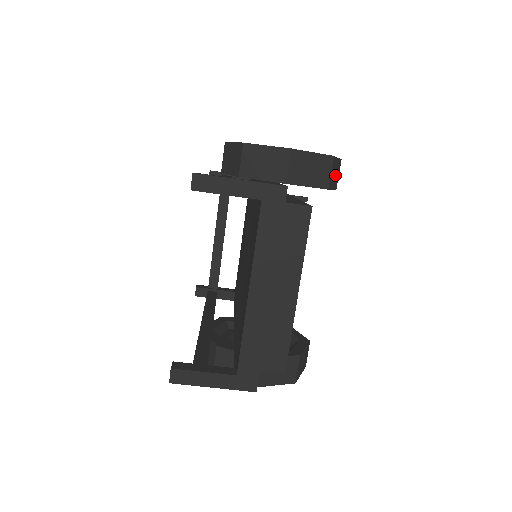
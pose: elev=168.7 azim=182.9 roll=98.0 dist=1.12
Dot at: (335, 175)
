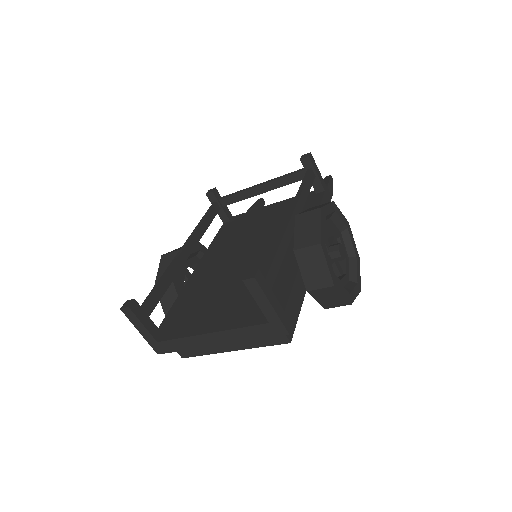
Dot at: occluded
